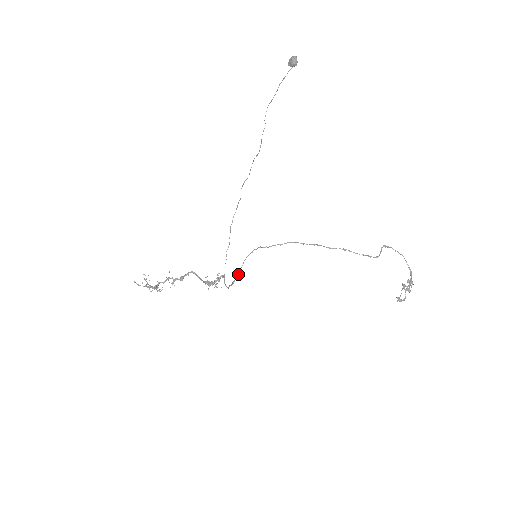
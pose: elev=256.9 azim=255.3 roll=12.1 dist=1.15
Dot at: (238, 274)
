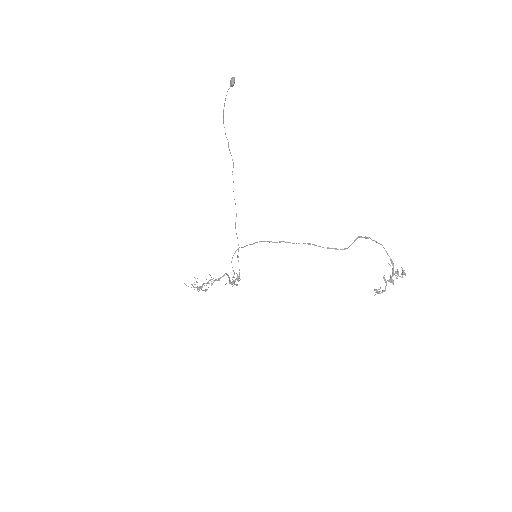
Dot at: occluded
